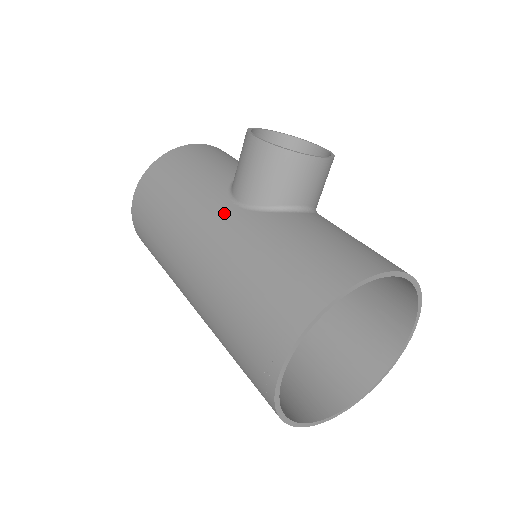
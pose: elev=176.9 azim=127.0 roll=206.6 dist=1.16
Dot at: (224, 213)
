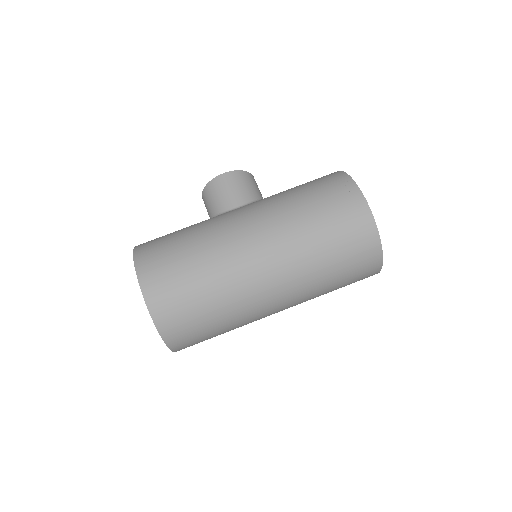
Dot at: (242, 208)
